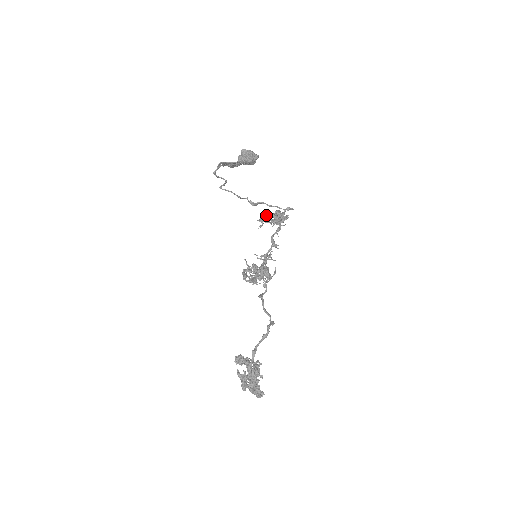
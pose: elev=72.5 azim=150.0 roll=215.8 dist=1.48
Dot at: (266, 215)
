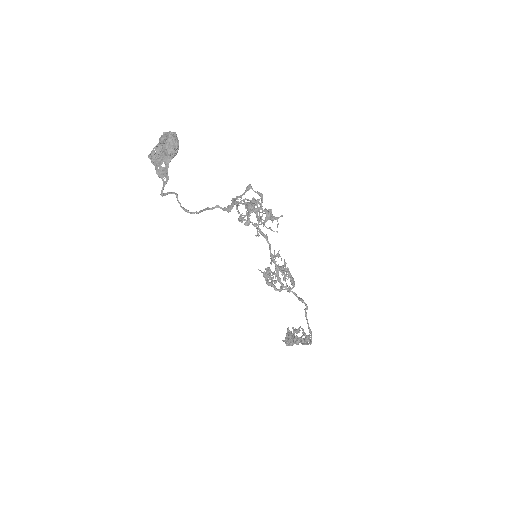
Dot at: (264, 224)
